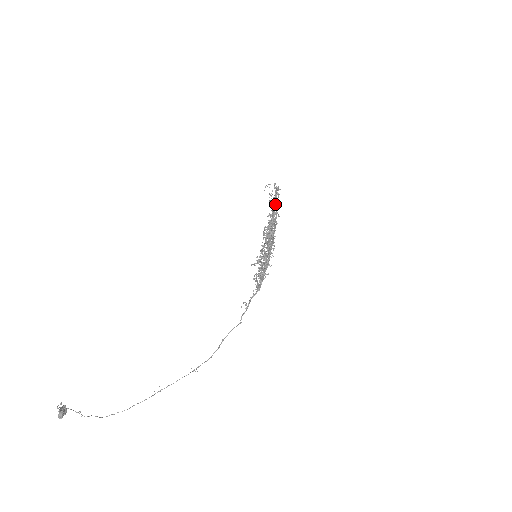
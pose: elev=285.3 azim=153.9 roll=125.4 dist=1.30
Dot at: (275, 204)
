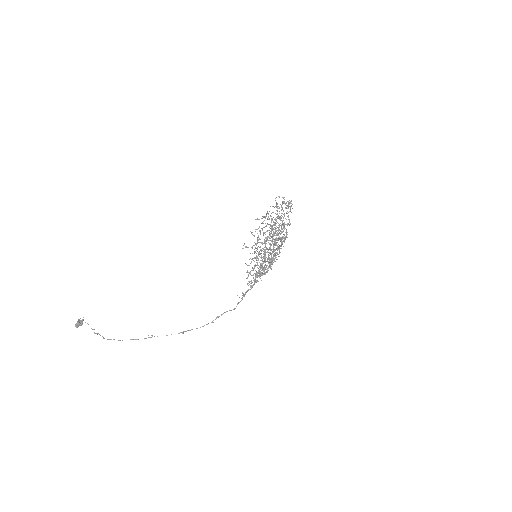
Dot at: occluded
